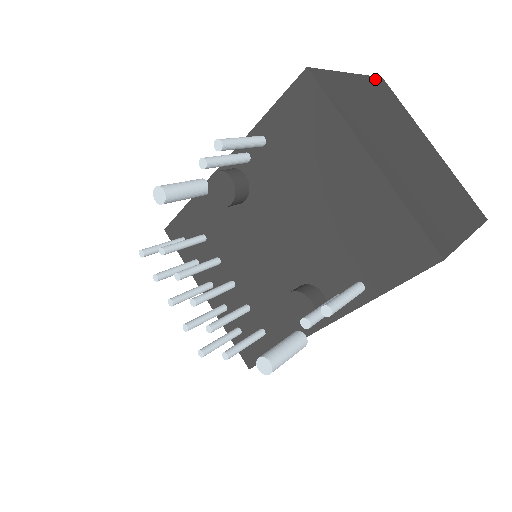
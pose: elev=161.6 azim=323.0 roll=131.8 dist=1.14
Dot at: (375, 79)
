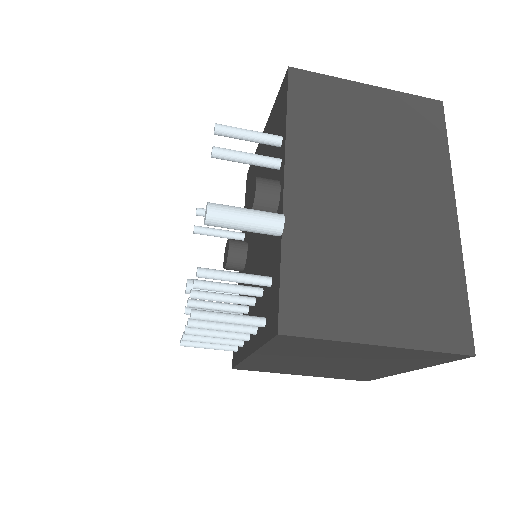
Dot at: occluded
